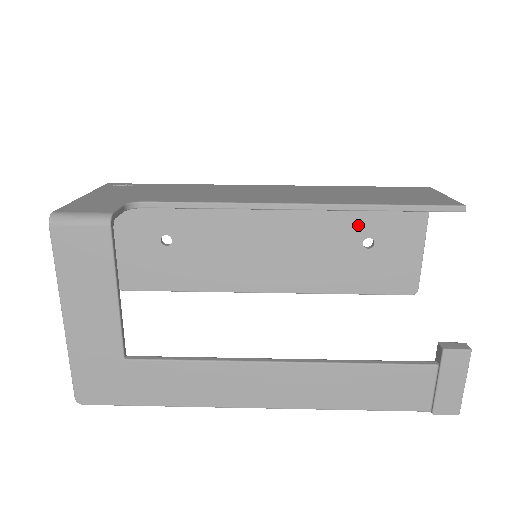
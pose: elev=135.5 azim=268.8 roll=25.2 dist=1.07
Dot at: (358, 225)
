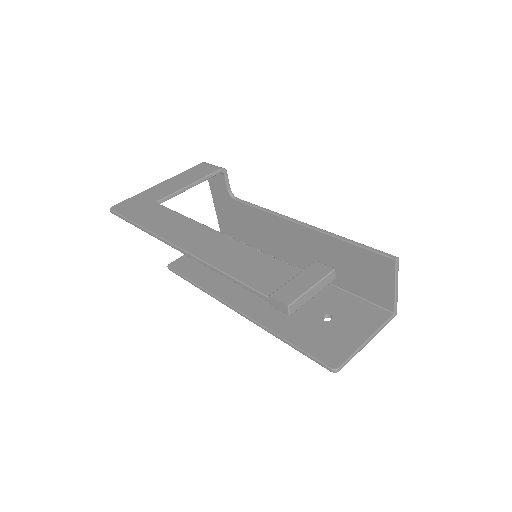
Dot at: (329, 305)
